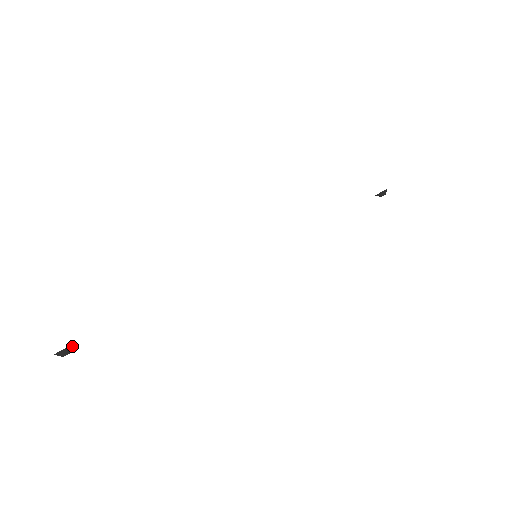
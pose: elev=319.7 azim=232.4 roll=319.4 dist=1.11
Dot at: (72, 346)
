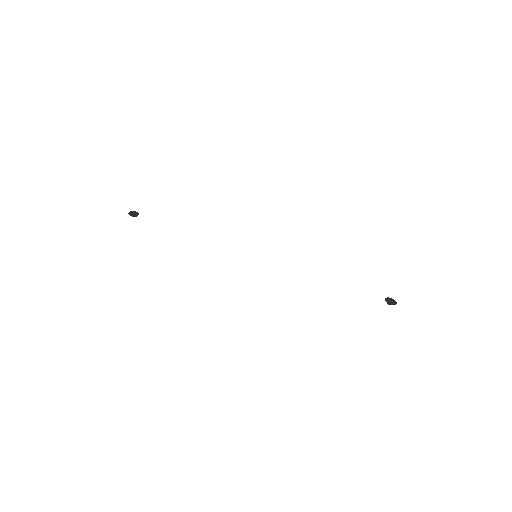
Dot at: occluded
